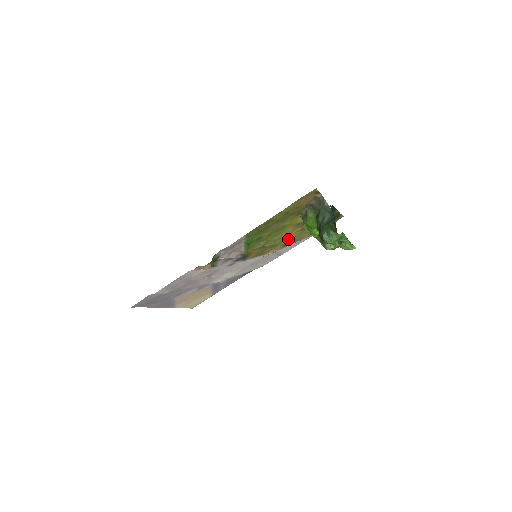
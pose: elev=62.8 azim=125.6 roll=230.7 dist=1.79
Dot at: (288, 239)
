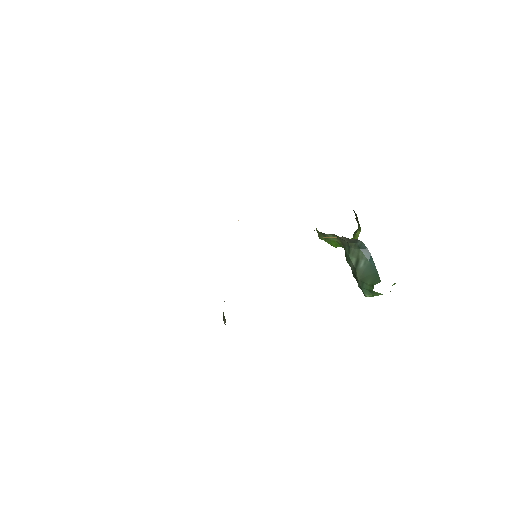
Dot at: occluded
